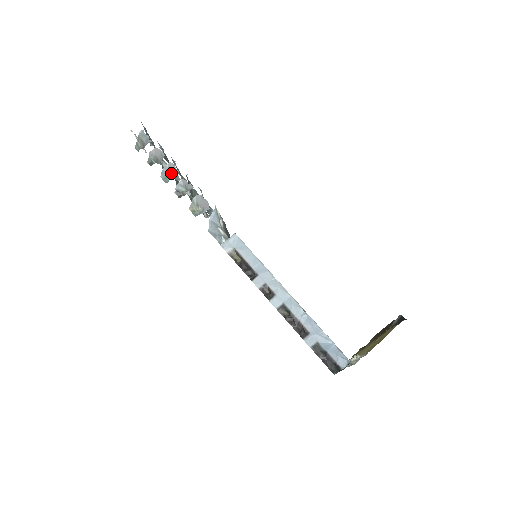
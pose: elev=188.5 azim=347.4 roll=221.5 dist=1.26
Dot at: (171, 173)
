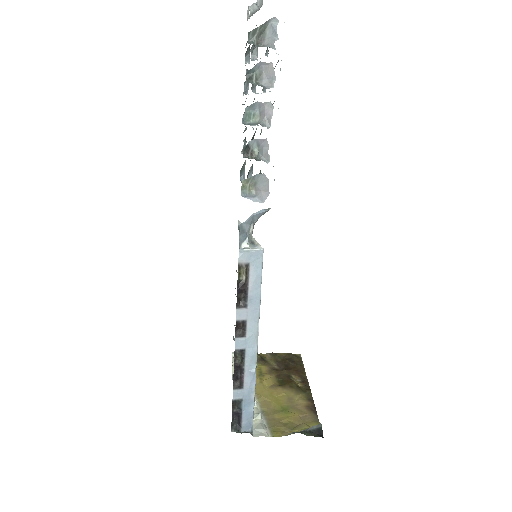
Dot at: (261, 115)
